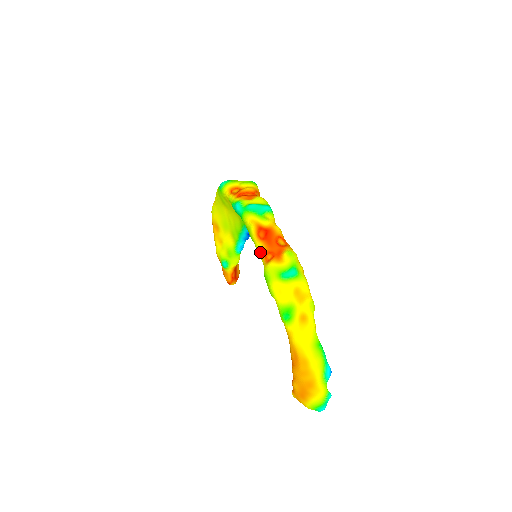
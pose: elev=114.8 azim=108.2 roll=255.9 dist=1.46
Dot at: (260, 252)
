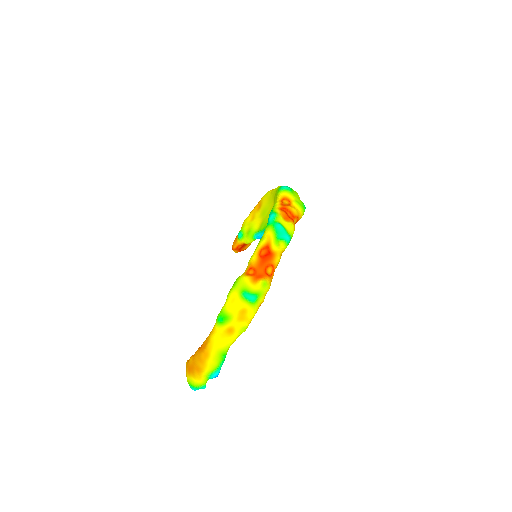
Dot at: (250, 262)
